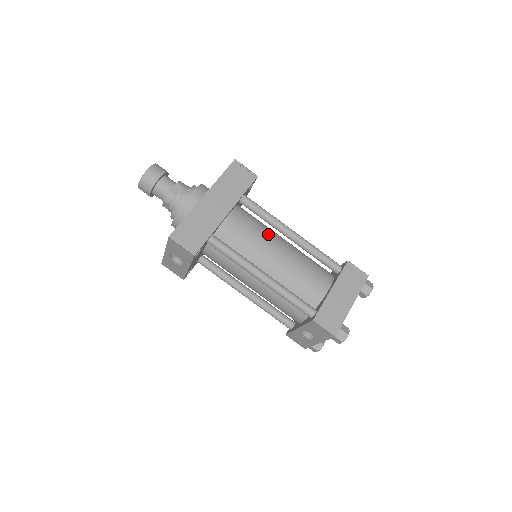
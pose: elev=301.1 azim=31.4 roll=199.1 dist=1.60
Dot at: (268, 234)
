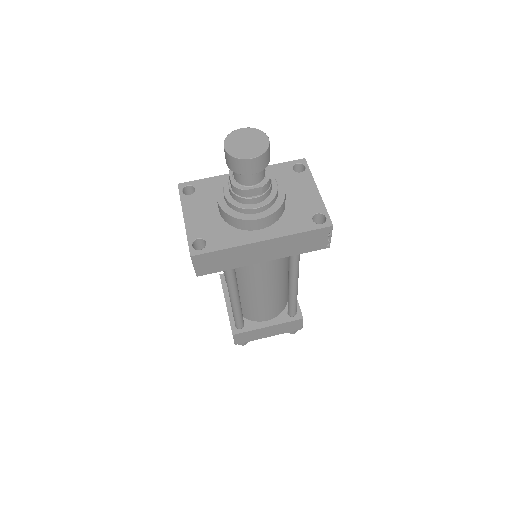
Dot at: (277, 276)
